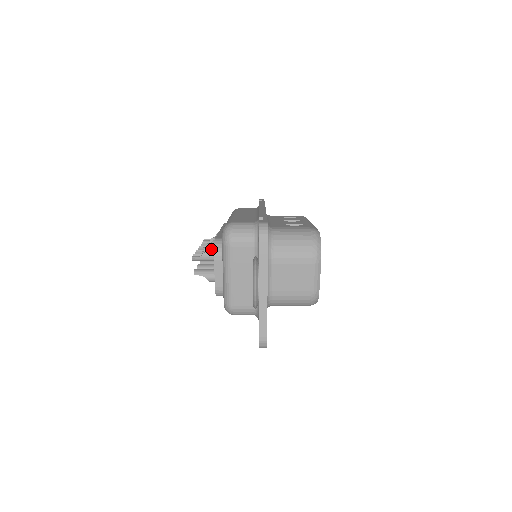
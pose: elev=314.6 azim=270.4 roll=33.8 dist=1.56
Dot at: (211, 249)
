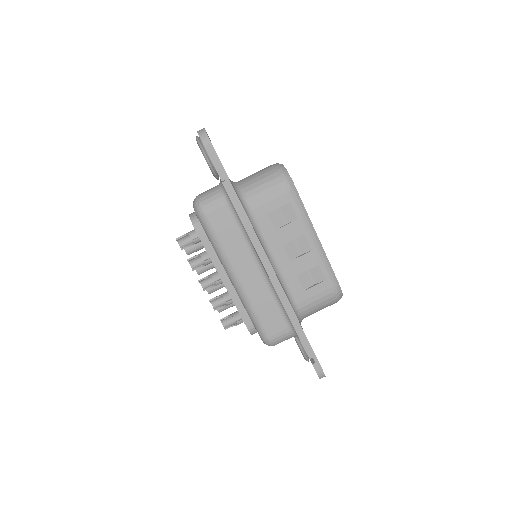
Dot at: (240, 323)
